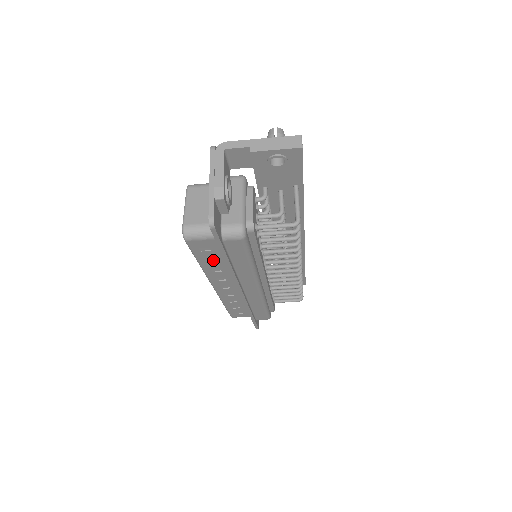
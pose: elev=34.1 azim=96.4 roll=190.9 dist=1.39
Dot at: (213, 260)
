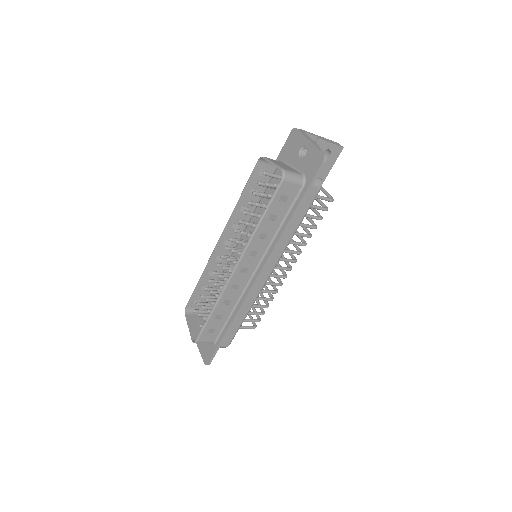
Dot at: (272, 219)
